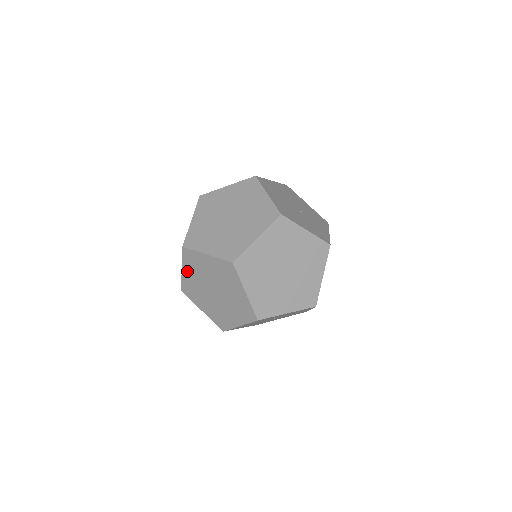
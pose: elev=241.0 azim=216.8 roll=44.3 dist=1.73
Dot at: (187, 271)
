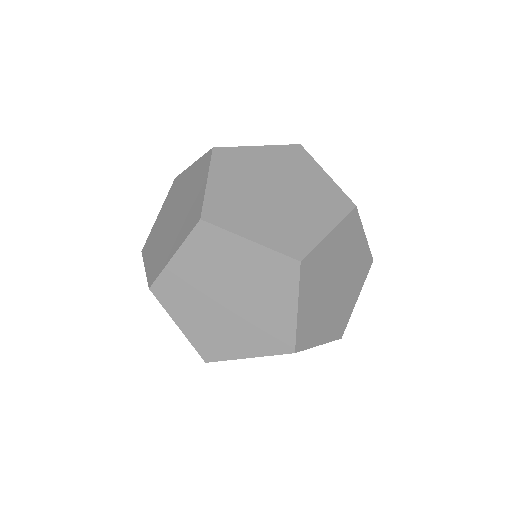
Dot at: (185, 260)
